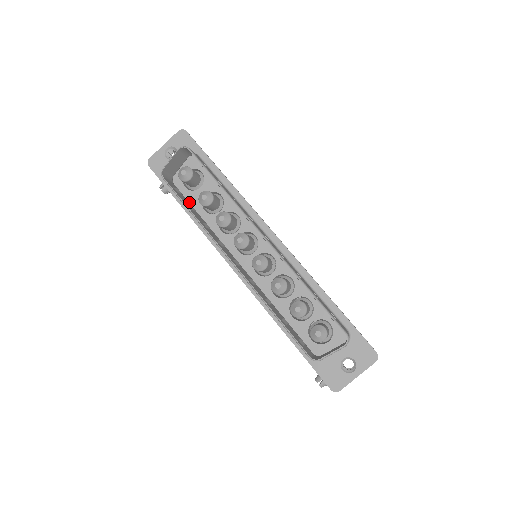
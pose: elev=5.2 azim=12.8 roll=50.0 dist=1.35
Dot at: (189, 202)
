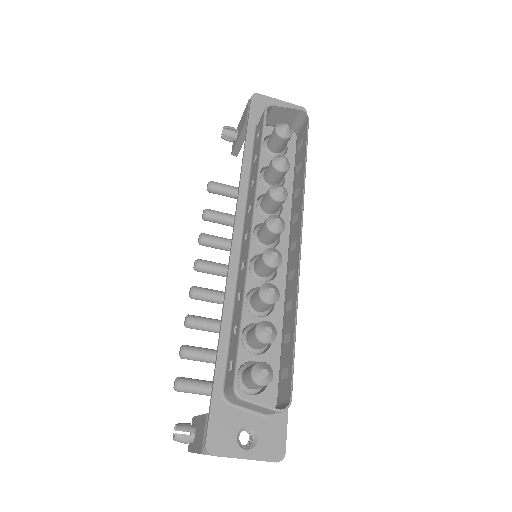
Dot at: occluded
